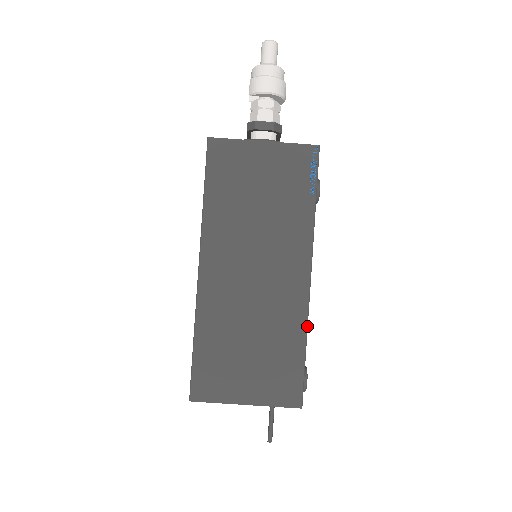
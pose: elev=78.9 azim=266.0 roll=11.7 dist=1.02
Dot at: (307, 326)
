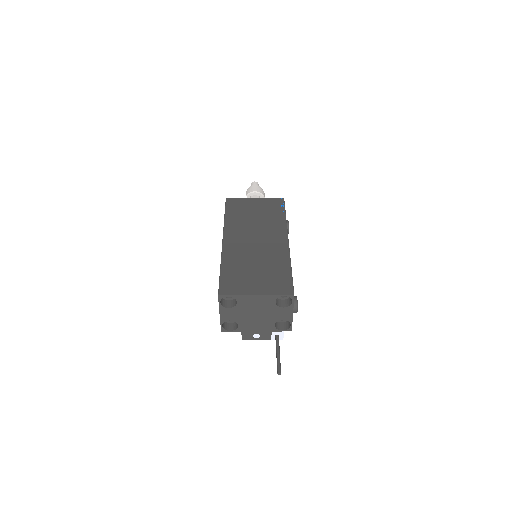
Dot at: (290, 259)
